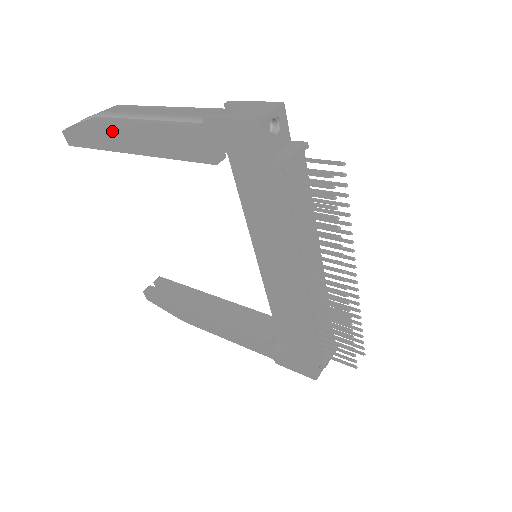
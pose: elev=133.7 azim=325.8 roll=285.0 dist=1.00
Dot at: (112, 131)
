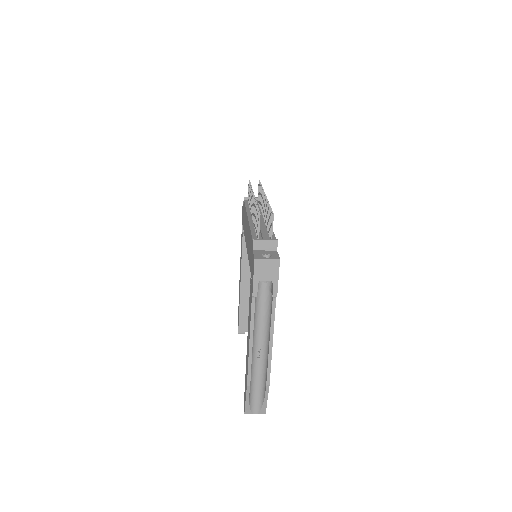
Dot at: (239, 289)
